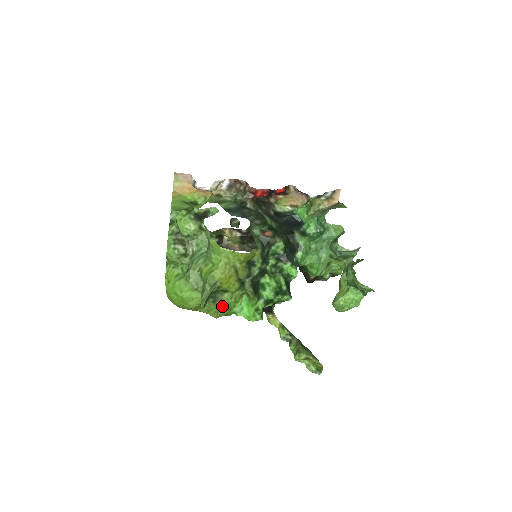
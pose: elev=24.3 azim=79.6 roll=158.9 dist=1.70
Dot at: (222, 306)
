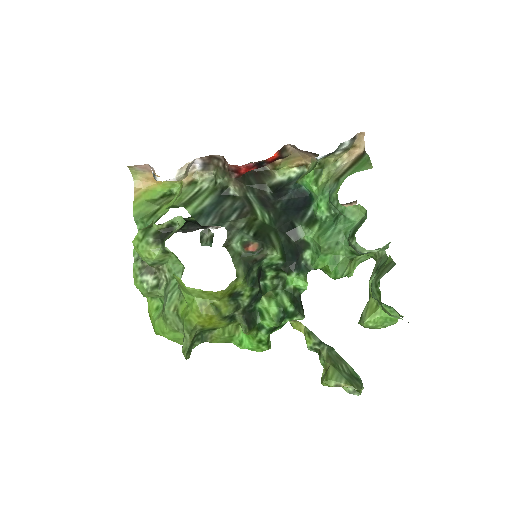
Dot at: (216, 342)
